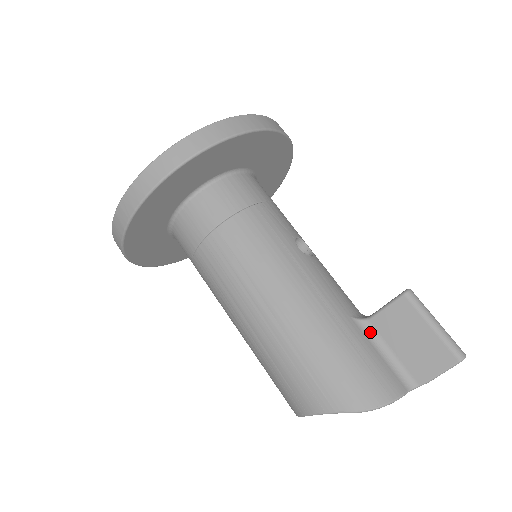
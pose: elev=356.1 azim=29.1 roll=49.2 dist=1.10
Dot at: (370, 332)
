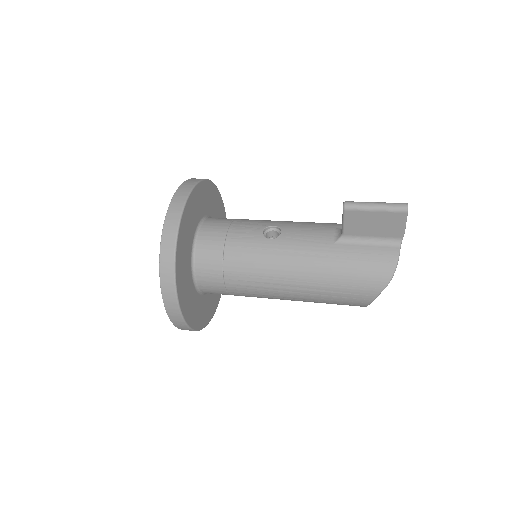
Dot at: (351, 239)
